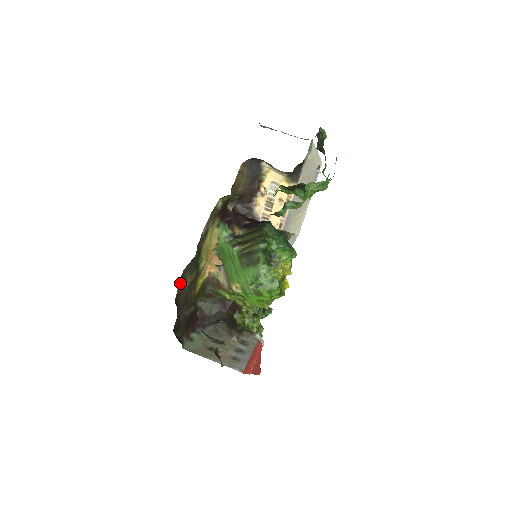
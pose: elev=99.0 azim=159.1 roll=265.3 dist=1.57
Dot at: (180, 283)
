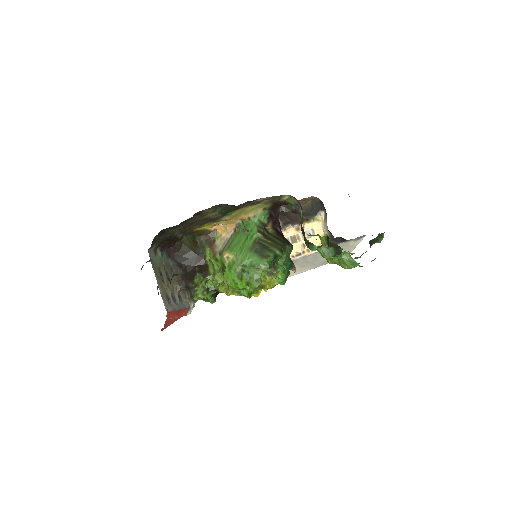
Dot at: (211, 208)
